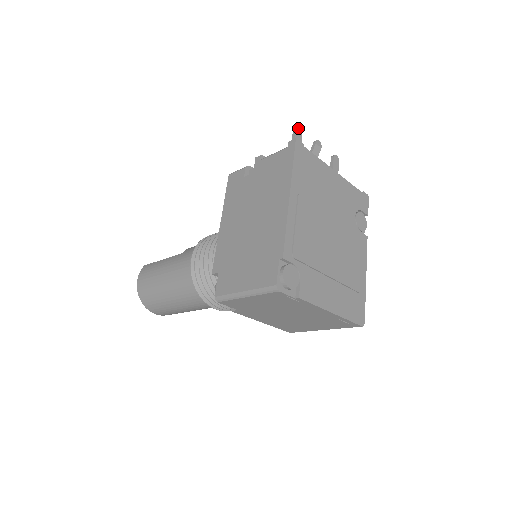
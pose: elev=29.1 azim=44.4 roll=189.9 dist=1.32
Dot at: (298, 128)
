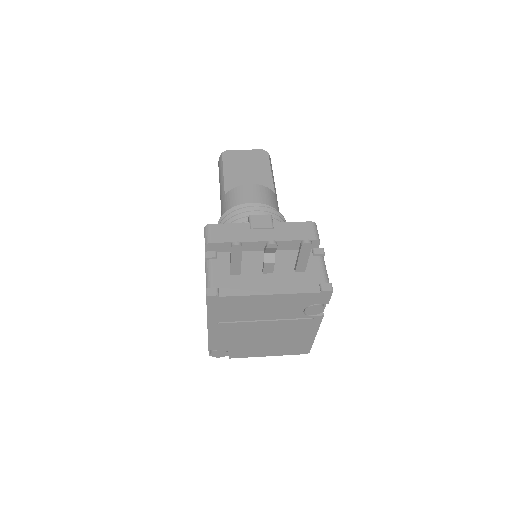
Dot at: (235, 248)
